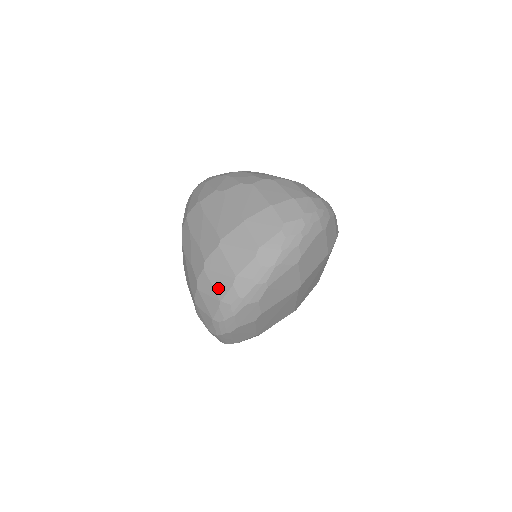
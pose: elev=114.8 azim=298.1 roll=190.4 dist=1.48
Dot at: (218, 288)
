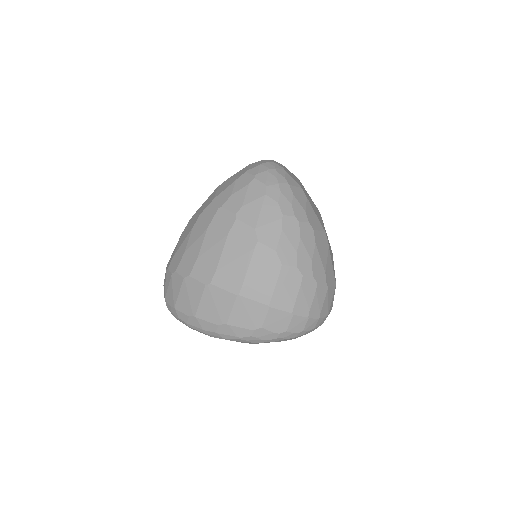
Dot at: (180, 301)
